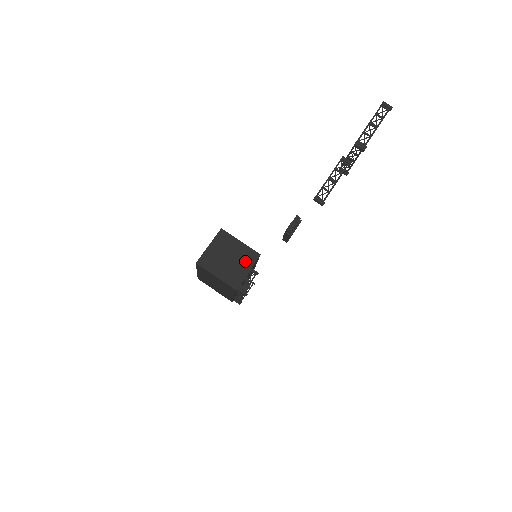
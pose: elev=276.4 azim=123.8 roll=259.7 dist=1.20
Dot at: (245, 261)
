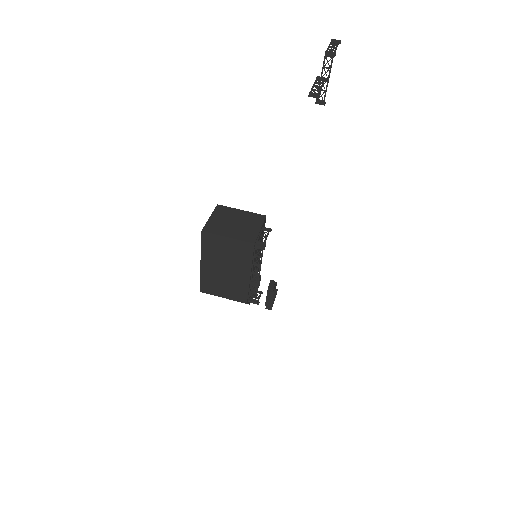
Dot at: (253, 222)
